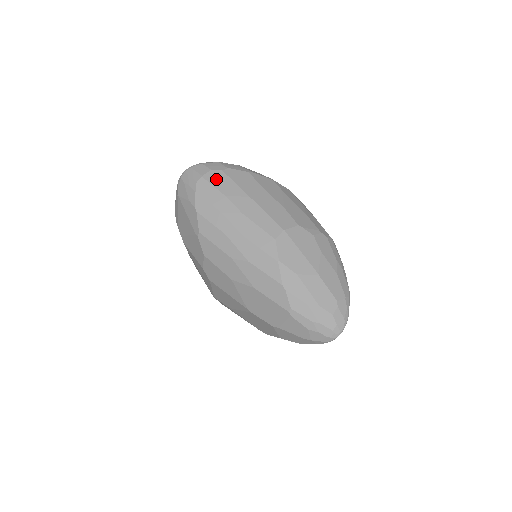
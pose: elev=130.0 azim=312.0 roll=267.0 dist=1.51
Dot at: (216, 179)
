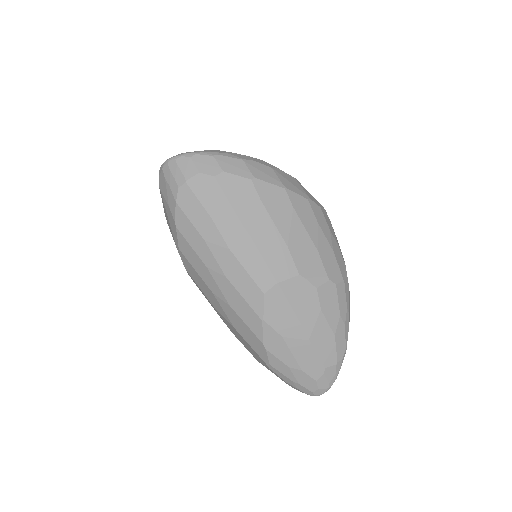
Dot at: (204, 189)
